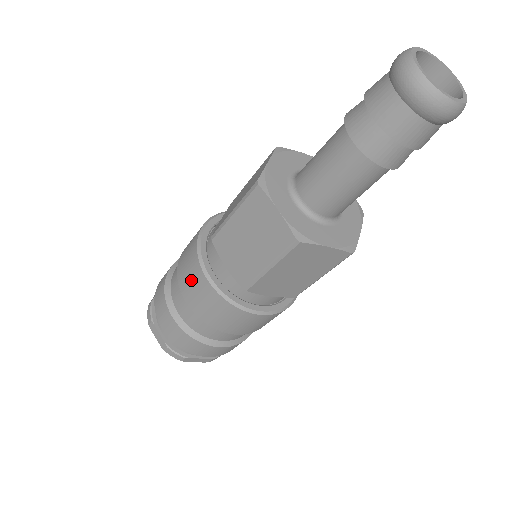
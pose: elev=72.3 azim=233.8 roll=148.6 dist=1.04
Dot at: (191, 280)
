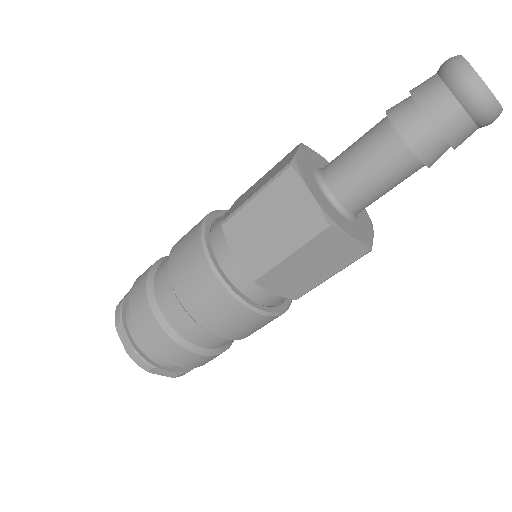
Dot at: (188, 269)
